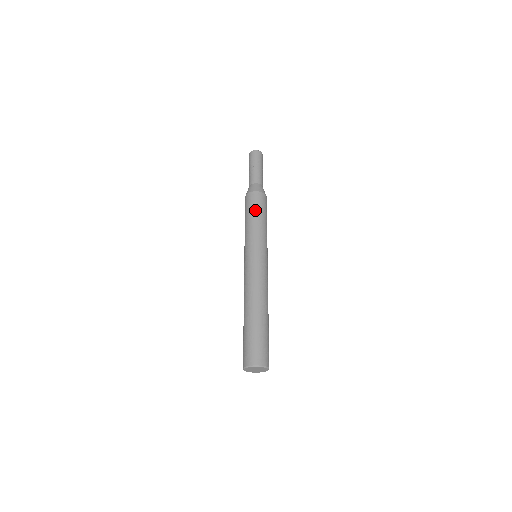
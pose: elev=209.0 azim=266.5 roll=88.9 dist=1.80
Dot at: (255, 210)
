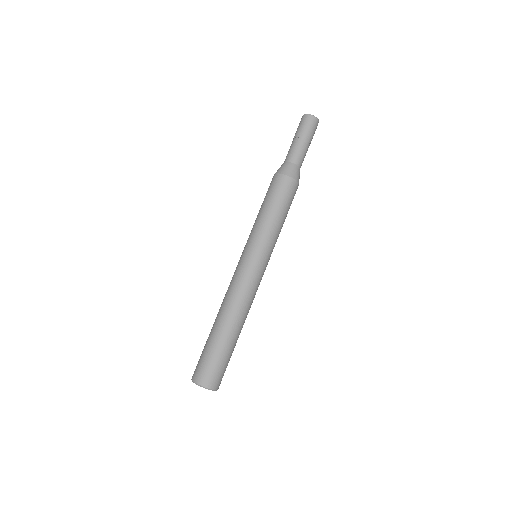
Dot at: (268, 199)
